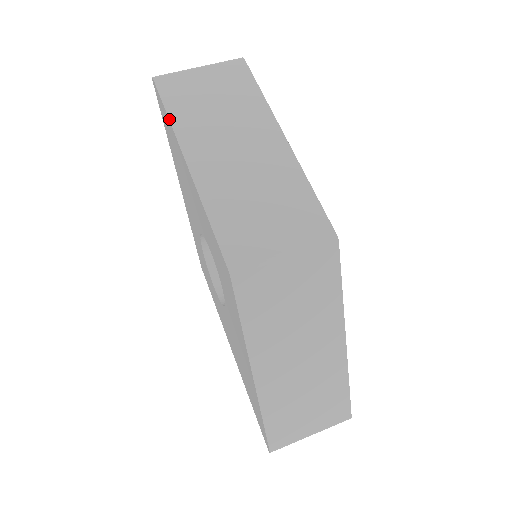
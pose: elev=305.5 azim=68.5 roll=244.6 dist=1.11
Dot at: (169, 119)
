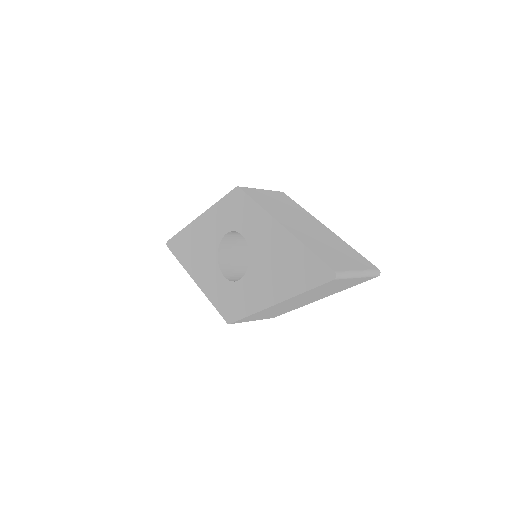
Dot at: (182, 229)
